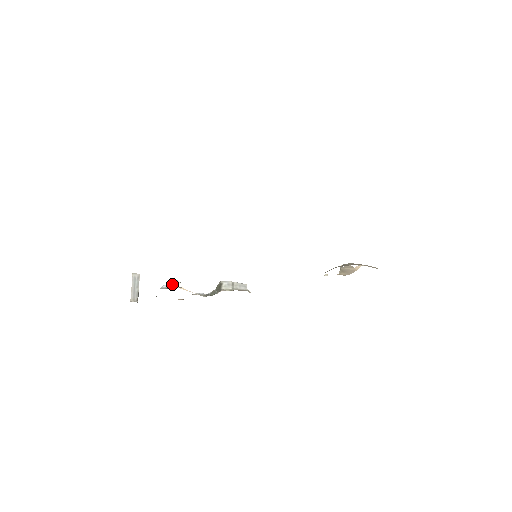
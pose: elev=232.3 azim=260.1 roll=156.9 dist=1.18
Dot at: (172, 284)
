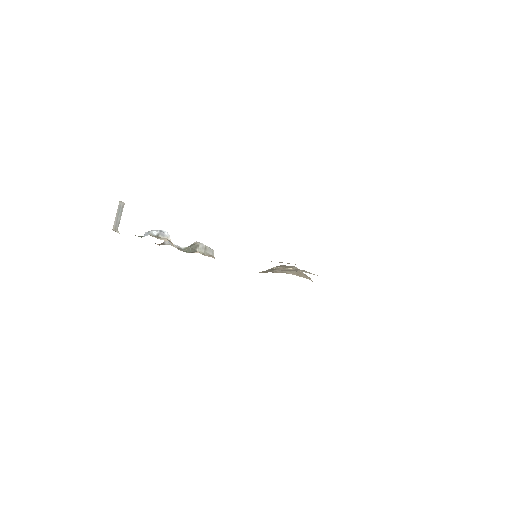
Dot at: (162, 234)
